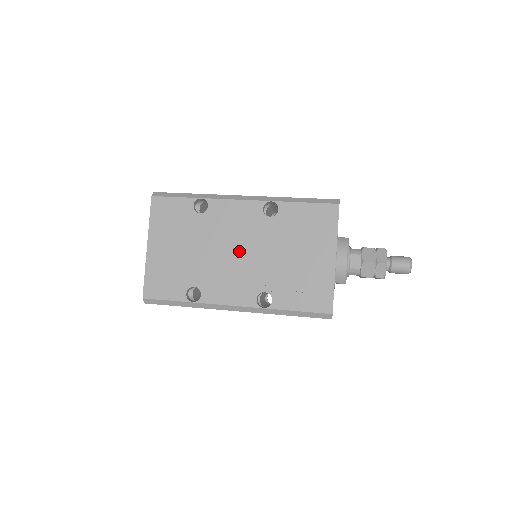
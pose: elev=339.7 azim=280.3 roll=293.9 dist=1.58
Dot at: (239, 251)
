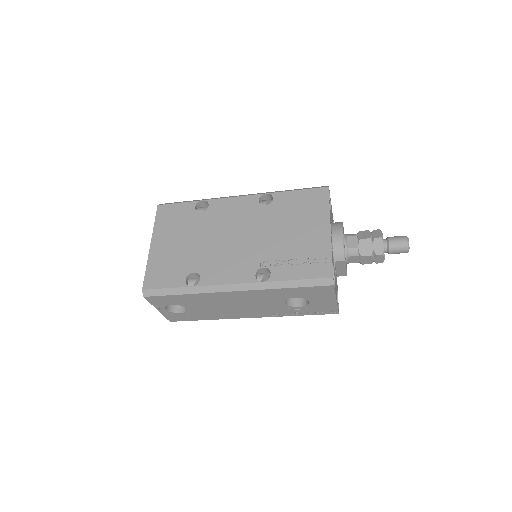
Dot at: (237, 236)
